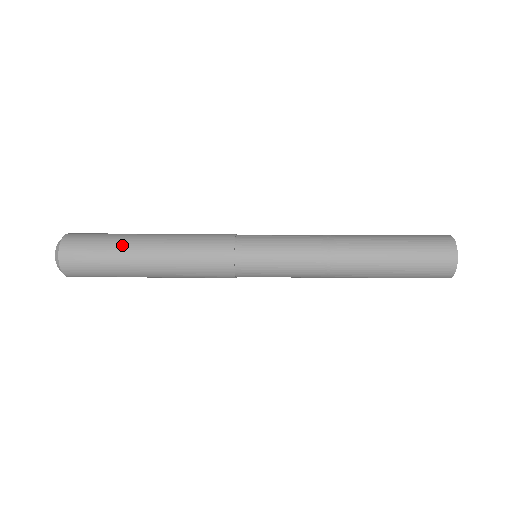
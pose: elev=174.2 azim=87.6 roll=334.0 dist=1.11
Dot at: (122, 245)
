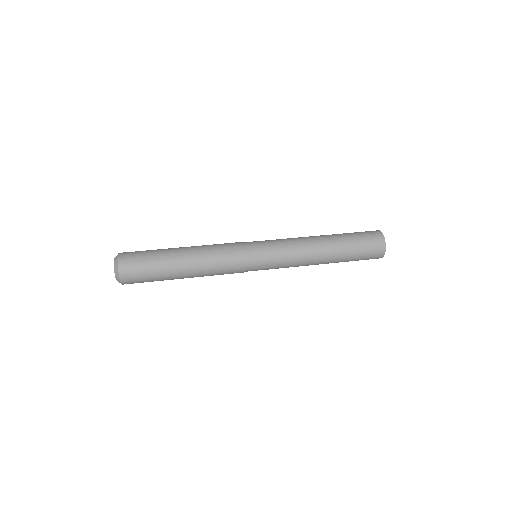
Dot at: (164, 257)
